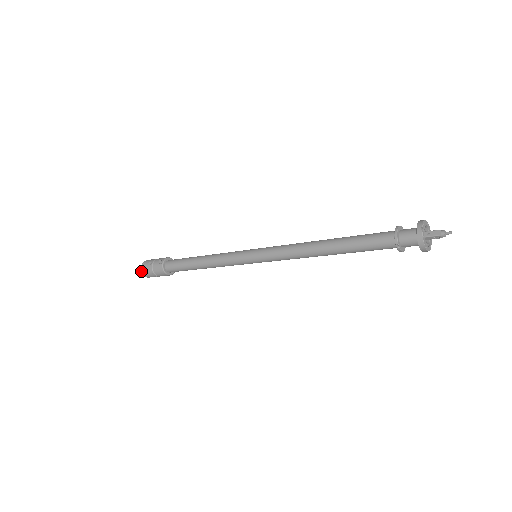
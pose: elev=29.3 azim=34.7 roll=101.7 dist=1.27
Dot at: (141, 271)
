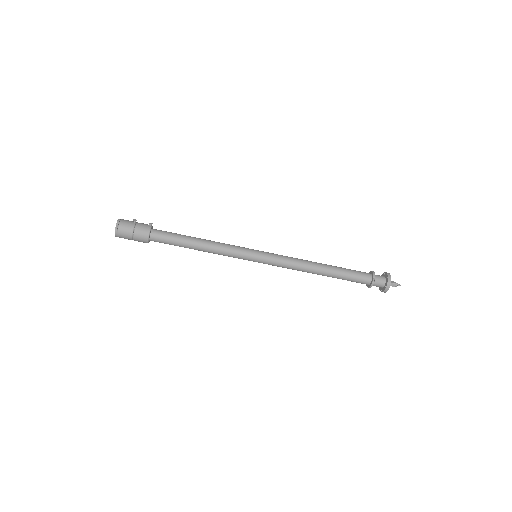
Dot at: (116, 223)
